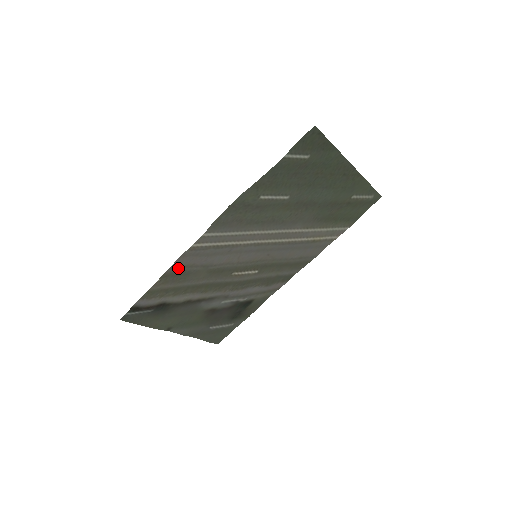
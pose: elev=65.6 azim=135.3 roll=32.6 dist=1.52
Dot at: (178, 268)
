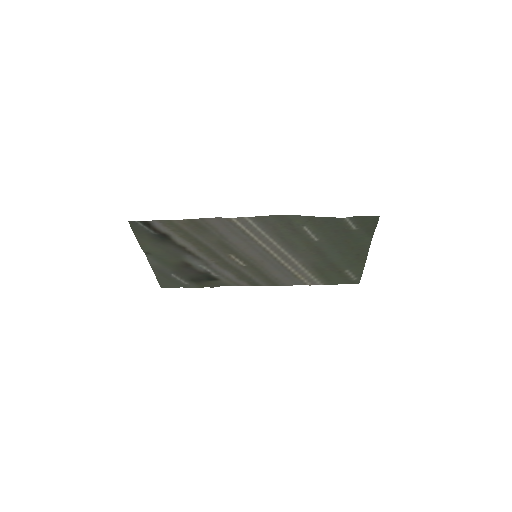
Dot at: (206, 223)
